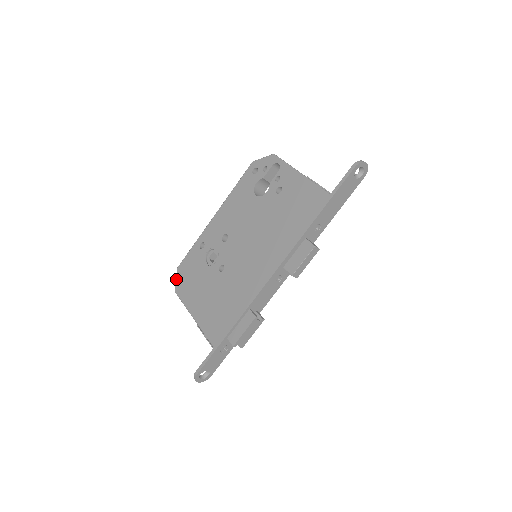
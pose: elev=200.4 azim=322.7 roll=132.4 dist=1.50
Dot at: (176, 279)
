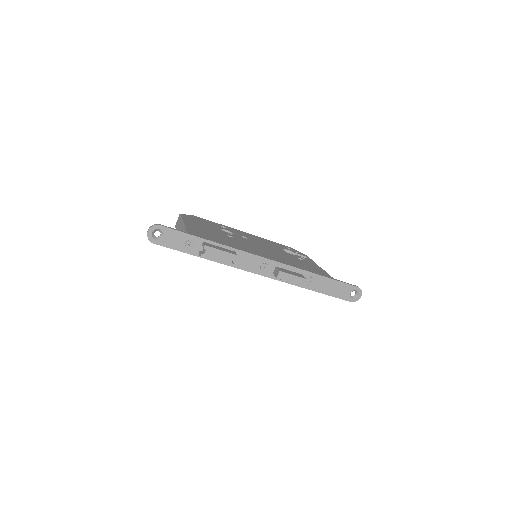
Dot at: occluded
